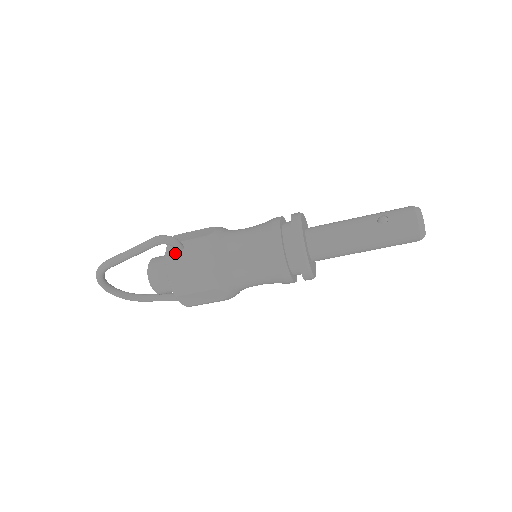
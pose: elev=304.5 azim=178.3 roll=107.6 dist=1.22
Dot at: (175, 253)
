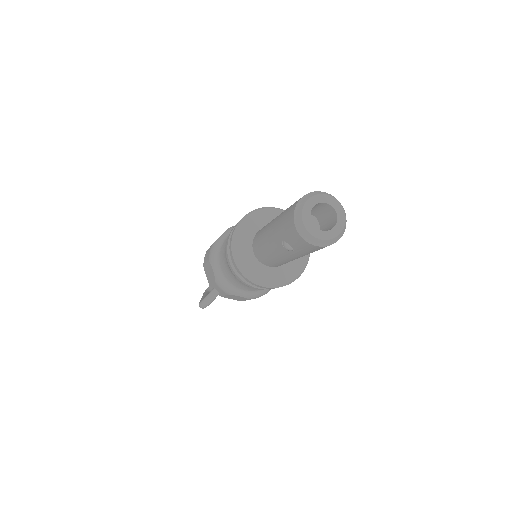
Dot at: (219, 294)
